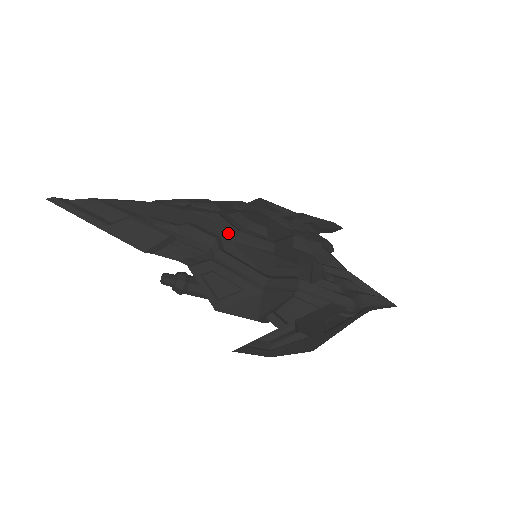
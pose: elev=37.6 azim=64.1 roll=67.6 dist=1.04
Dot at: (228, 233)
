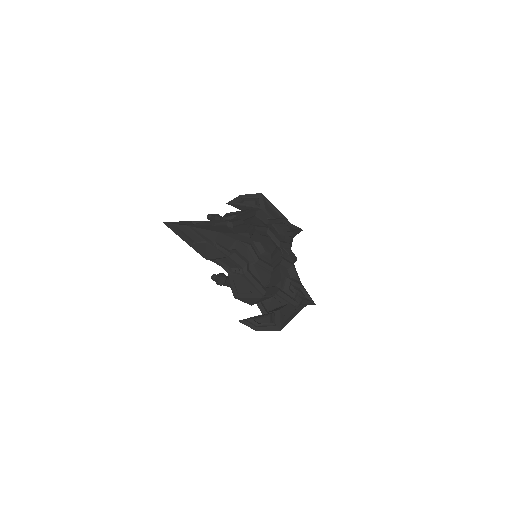
Dot at: (253, 259)
